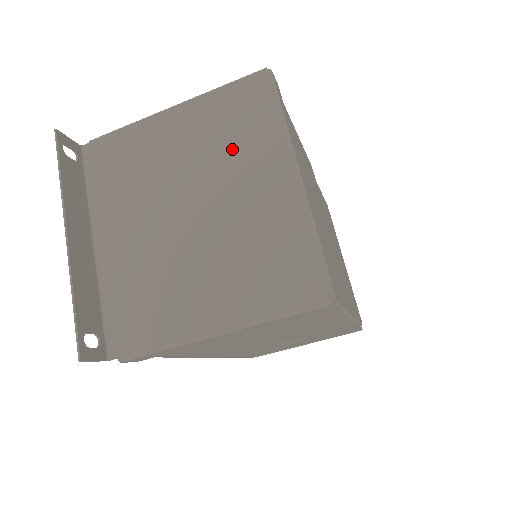
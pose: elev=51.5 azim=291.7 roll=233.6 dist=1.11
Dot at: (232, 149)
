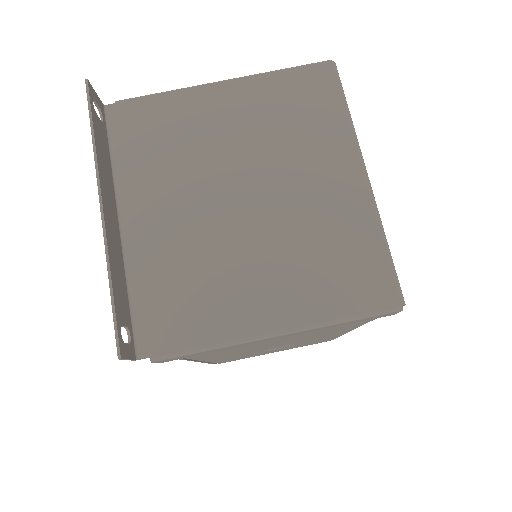
Dot at: (293, 137)
